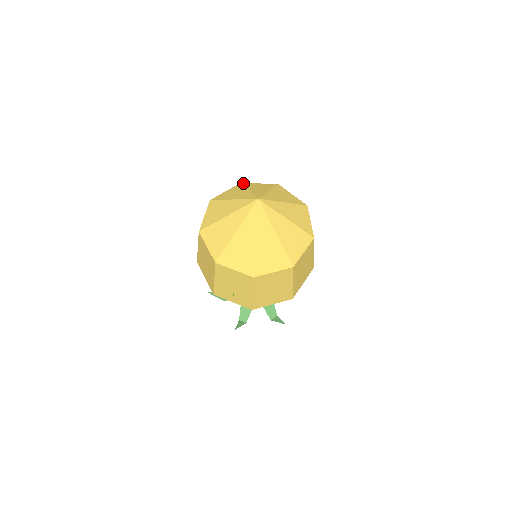
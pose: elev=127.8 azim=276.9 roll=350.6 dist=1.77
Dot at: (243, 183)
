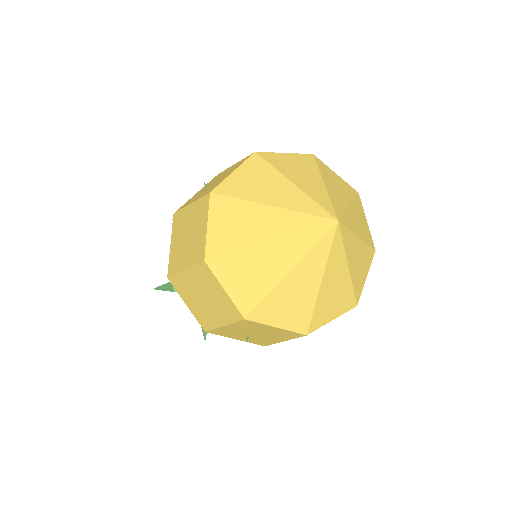
Dot at: (262, 155)
